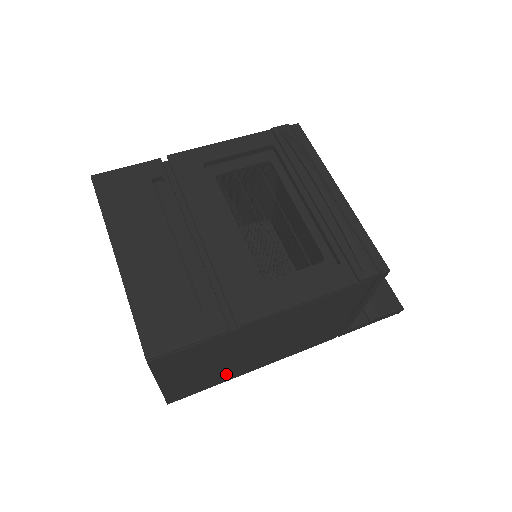
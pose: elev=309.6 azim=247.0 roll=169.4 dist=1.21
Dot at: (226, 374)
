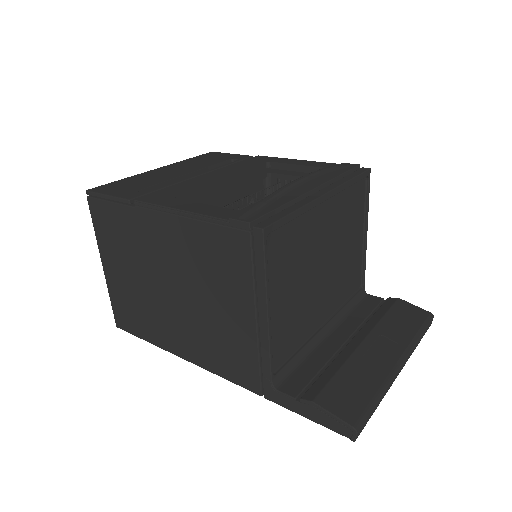
Dot at: (152, 322)
